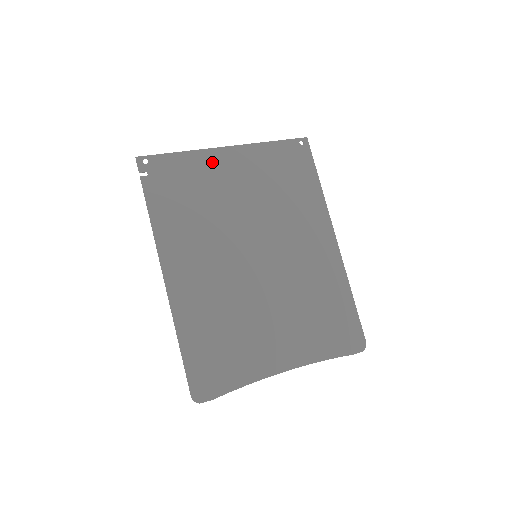
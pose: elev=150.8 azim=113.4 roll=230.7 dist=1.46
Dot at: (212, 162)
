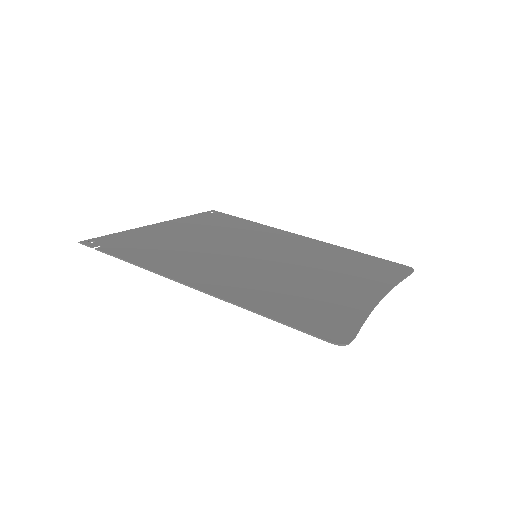
Dot at: (154, 230)
